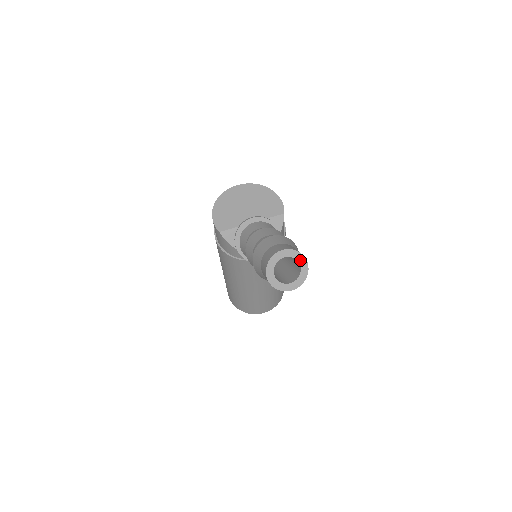
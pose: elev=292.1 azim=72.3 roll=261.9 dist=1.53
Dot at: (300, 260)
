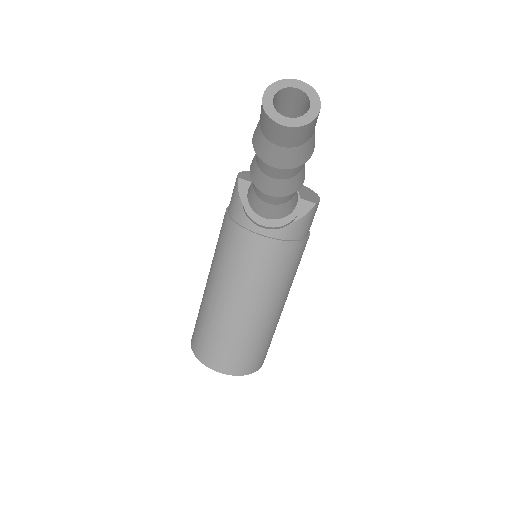
Dot at: (313, 102)
